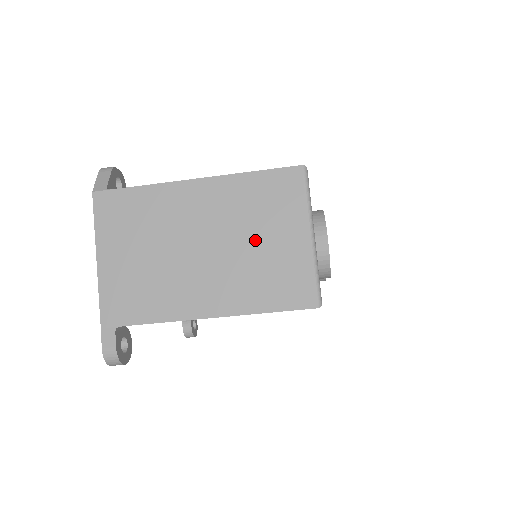
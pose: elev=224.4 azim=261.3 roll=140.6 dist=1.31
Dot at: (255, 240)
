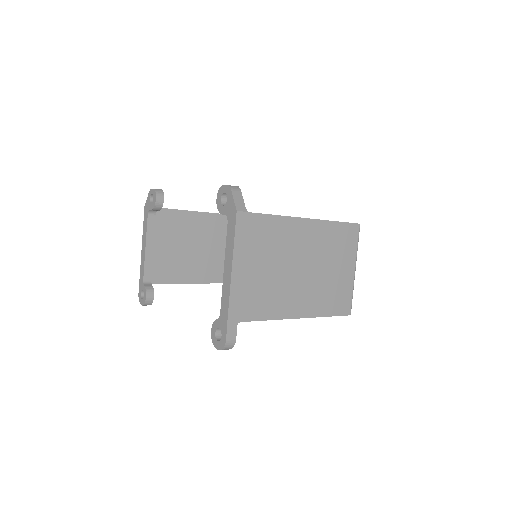
Dot at: (329, 268)
